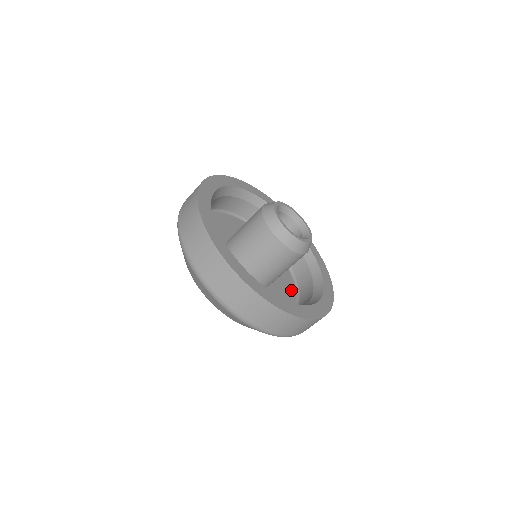
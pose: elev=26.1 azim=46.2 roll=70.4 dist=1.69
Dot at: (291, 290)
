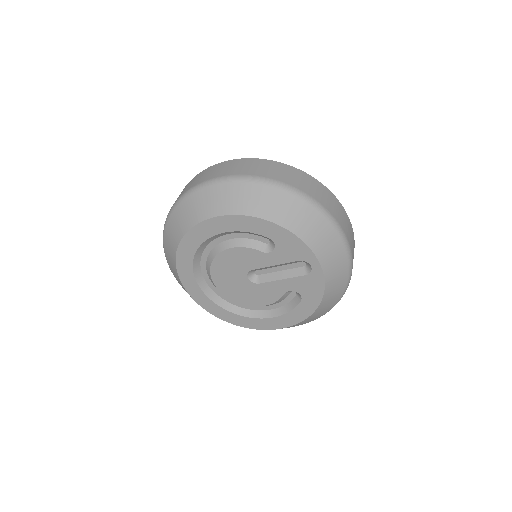
Dot at: occluded
